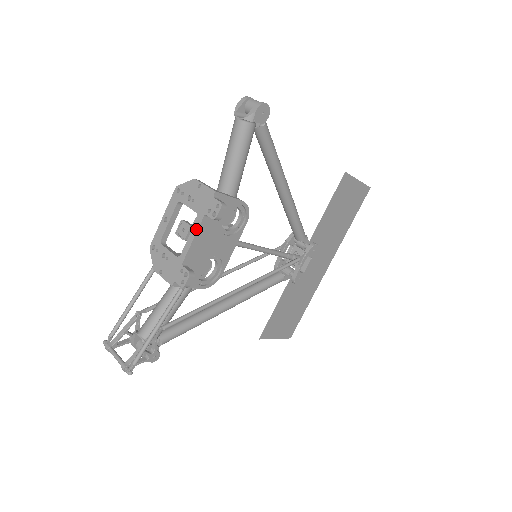
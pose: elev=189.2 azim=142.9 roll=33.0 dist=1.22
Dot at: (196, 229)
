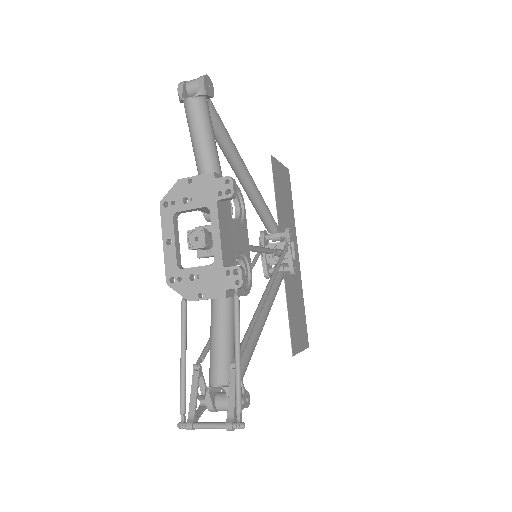
Dot at: (216, 221)
